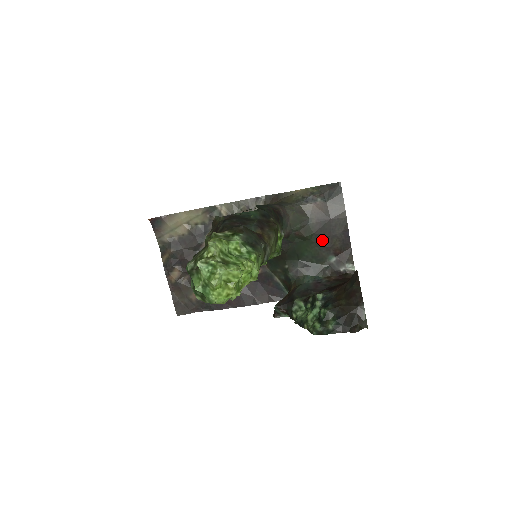
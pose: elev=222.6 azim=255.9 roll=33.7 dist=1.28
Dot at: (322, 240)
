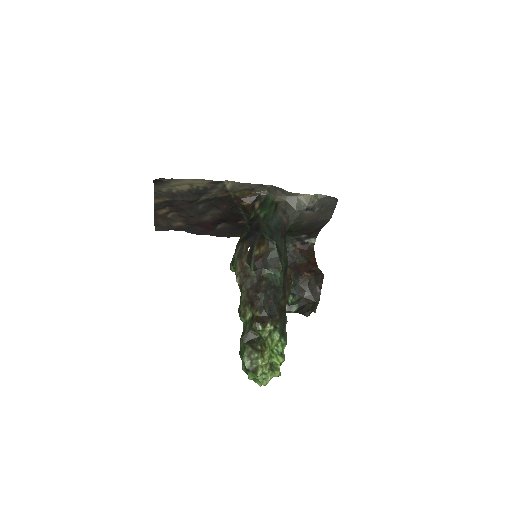
Dot at: (304, 230)
